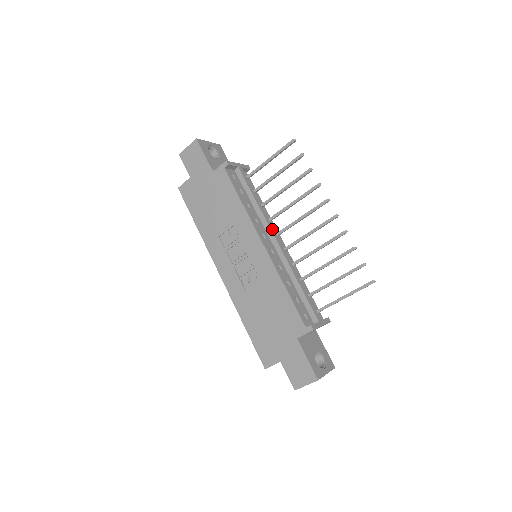
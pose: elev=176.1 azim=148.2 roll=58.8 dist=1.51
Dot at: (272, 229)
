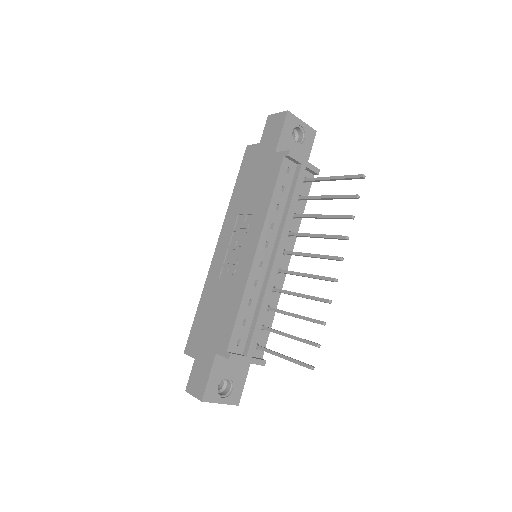
Dot at: (281, 244)
